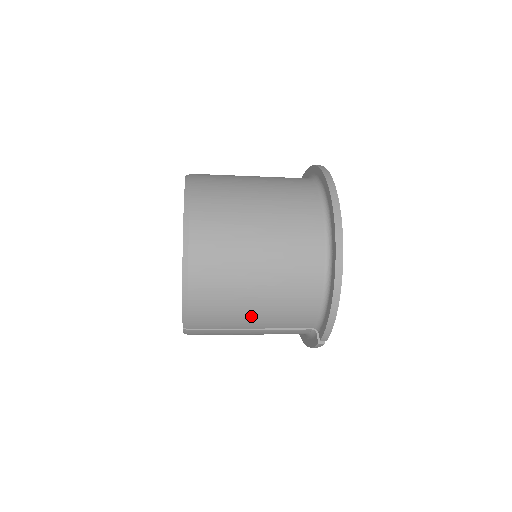
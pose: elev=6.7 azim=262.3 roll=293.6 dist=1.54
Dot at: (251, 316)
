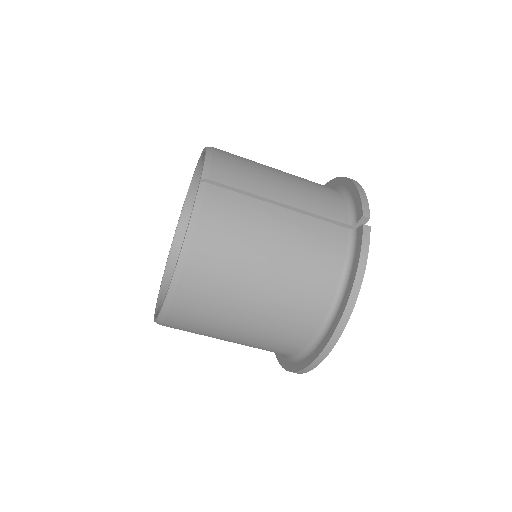
Dot at: (278, 184)
